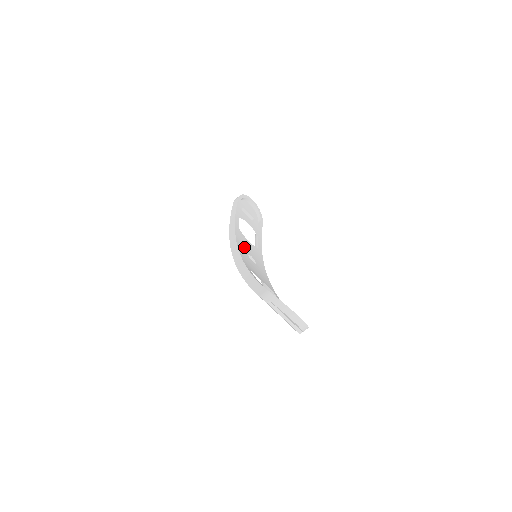
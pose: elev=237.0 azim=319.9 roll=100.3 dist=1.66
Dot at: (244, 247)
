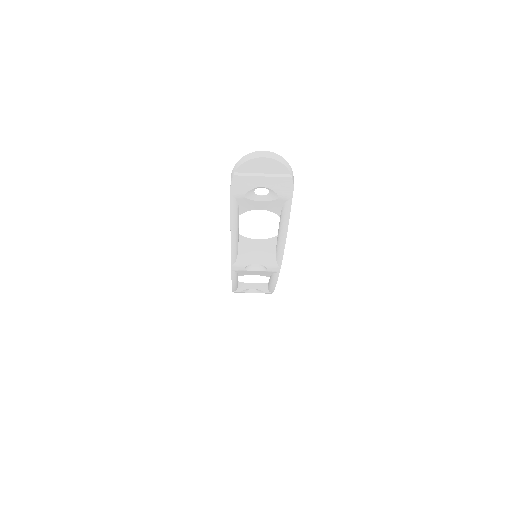
Dot at: occluded
